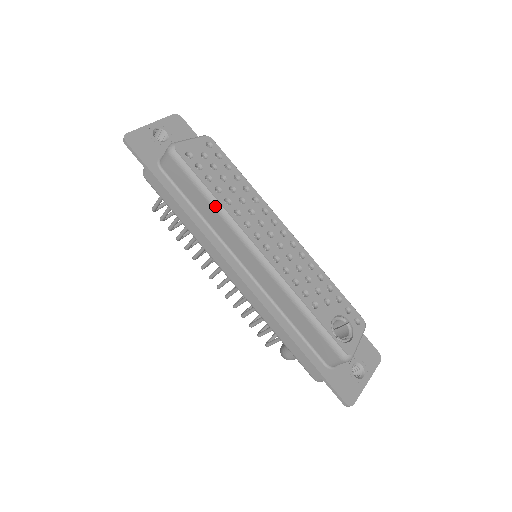
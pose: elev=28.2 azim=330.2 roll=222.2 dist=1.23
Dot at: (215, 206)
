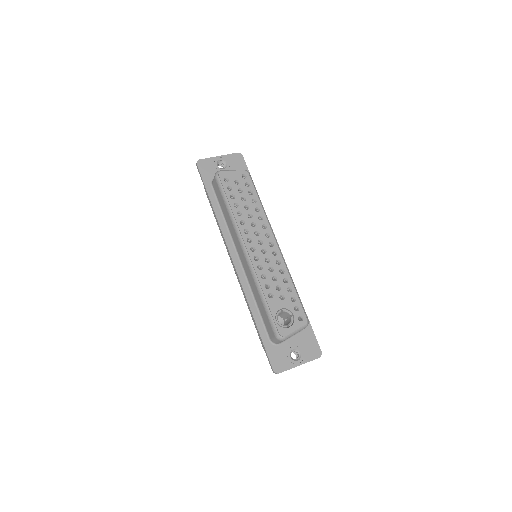
Dot at: (230, 215)
